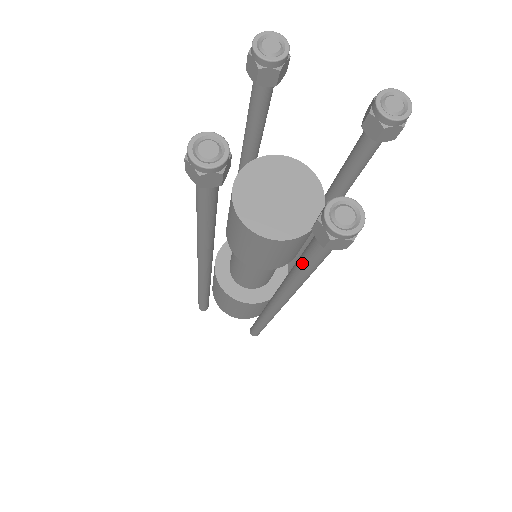
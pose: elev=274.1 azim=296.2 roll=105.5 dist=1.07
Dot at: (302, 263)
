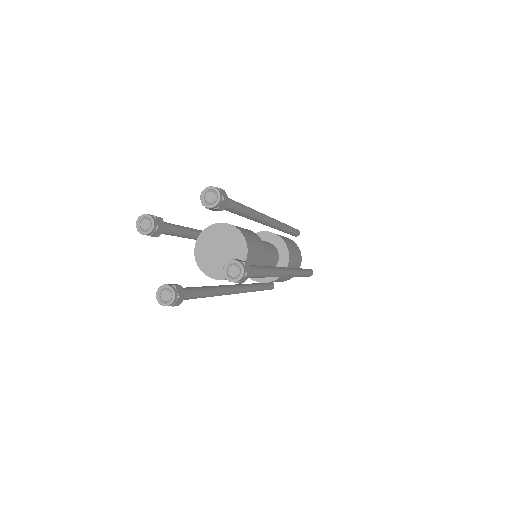
Dot at: occluded
